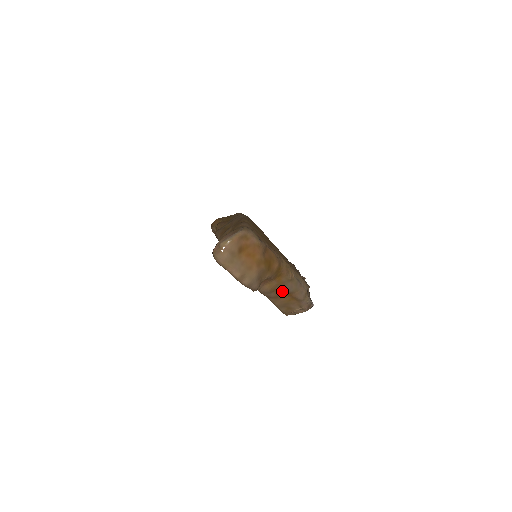
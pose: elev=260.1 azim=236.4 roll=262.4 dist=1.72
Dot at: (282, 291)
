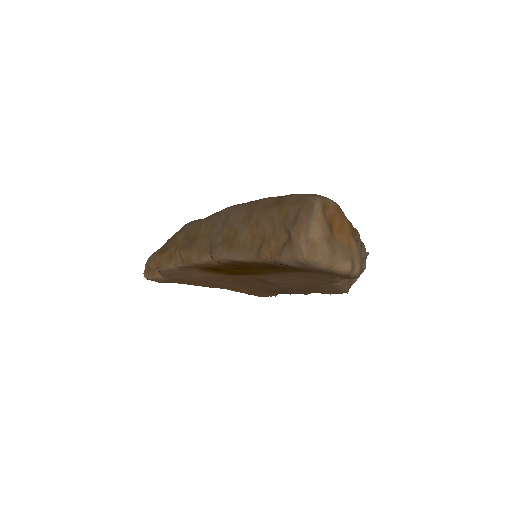
Dot at: occluded
